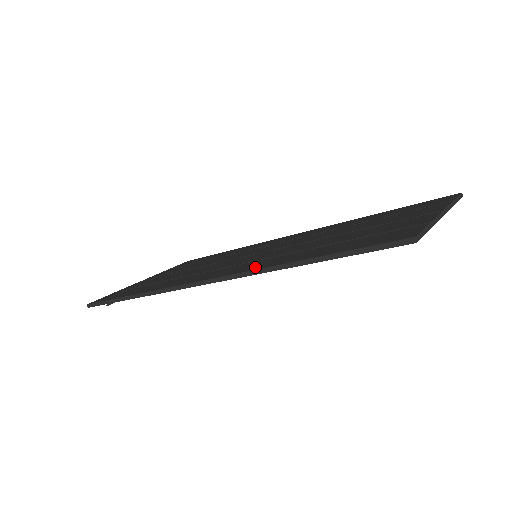
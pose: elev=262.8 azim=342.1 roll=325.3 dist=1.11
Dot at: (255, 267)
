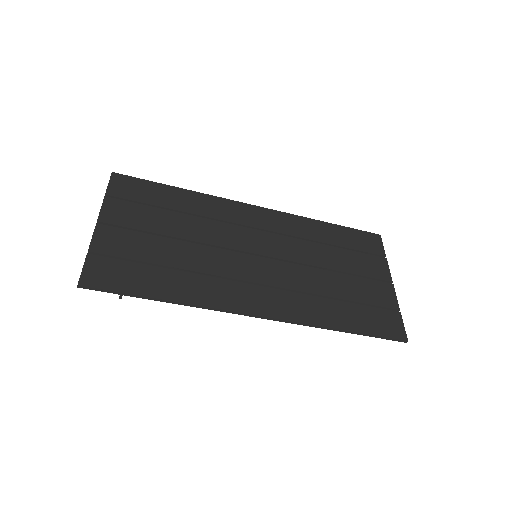
Dot at: (302, 316)
